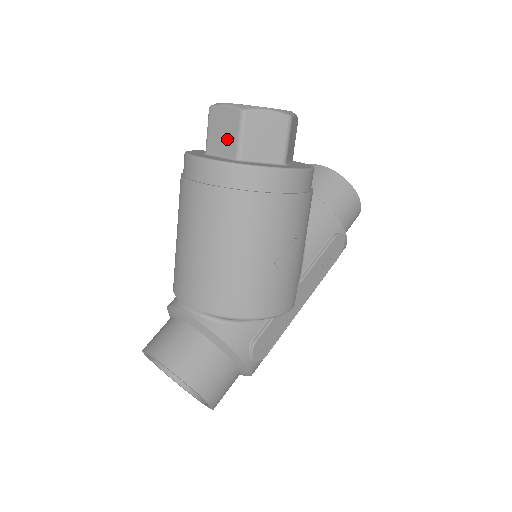
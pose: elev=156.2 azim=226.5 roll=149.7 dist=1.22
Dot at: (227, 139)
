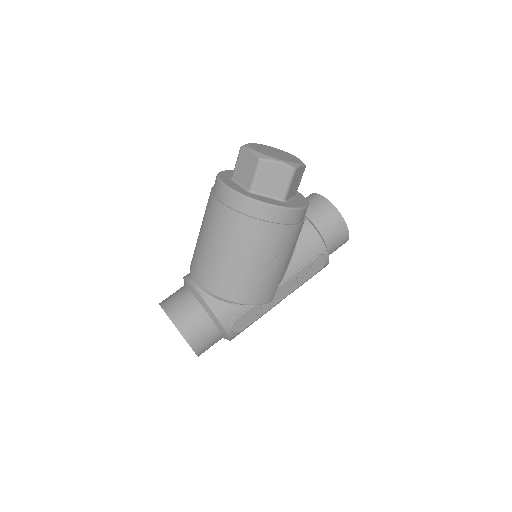
Dot at: (246, 174)
